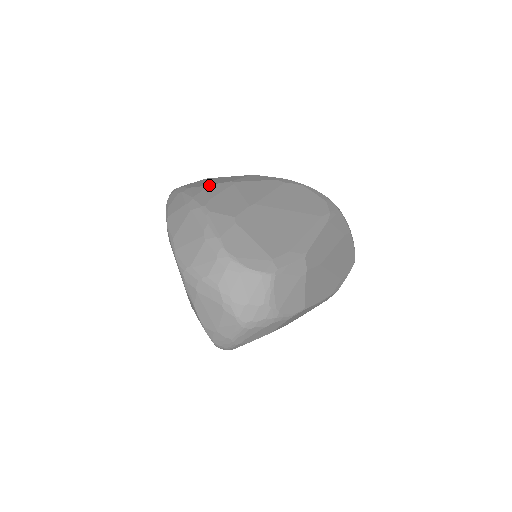
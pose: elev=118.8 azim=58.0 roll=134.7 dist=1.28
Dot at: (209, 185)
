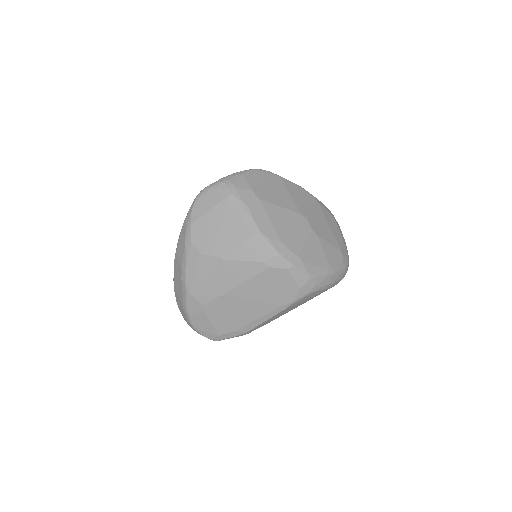
Dot at: (203, 255)
